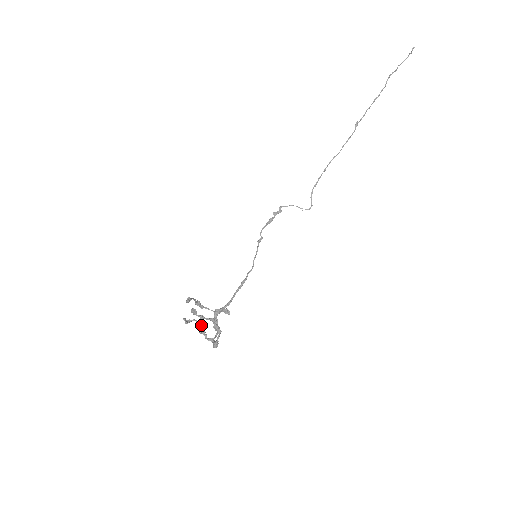
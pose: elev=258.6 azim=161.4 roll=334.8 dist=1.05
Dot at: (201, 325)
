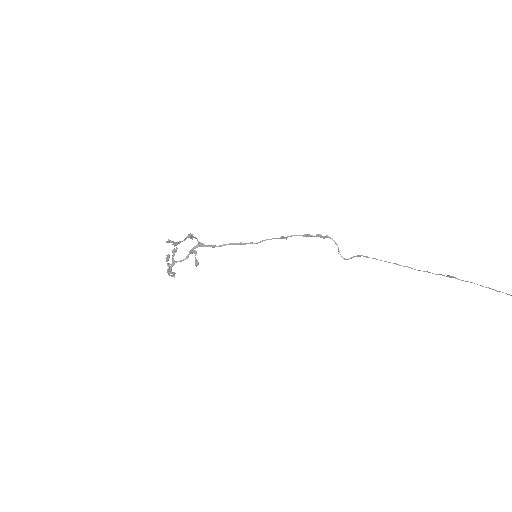
Dot at: occluded
